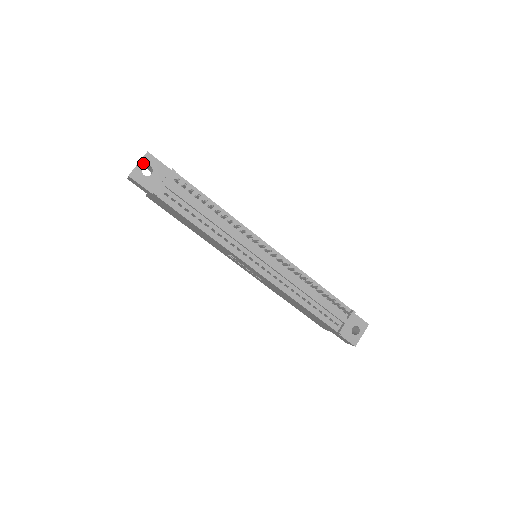
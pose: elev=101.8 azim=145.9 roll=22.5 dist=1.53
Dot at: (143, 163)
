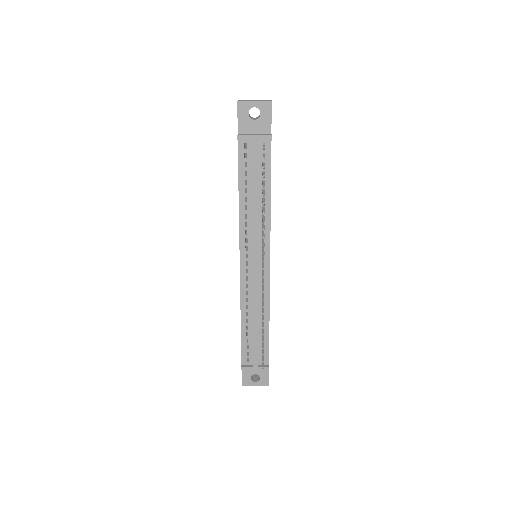
Dot at: (258, 105)
